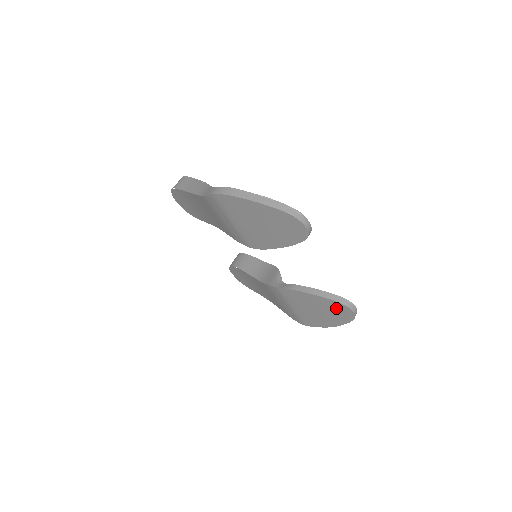
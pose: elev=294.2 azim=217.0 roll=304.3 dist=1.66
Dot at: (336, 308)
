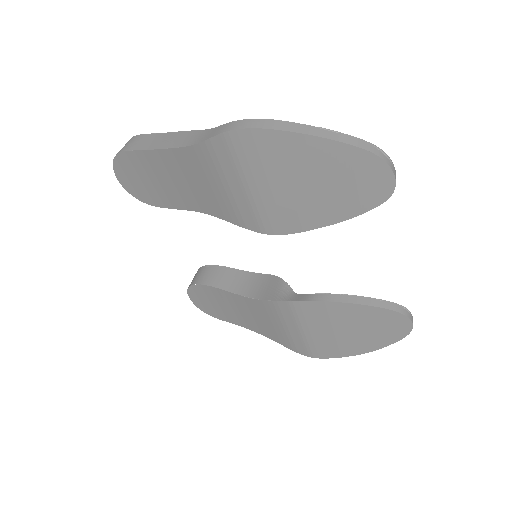
Dot at: (385, 321)
